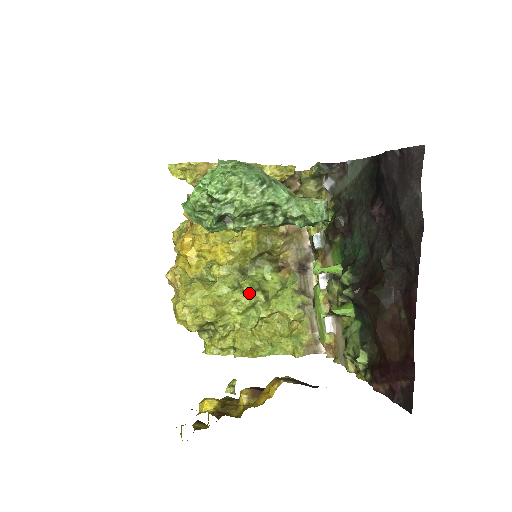
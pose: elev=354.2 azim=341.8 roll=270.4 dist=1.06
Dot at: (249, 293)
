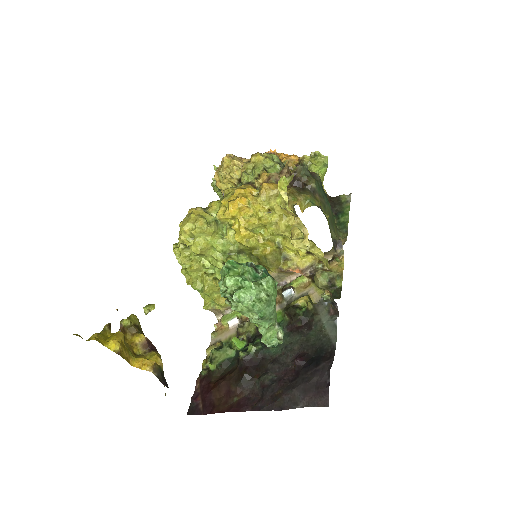
Dot at: occluded
